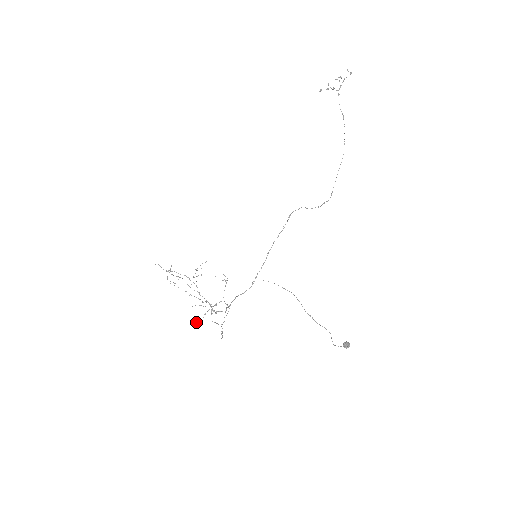
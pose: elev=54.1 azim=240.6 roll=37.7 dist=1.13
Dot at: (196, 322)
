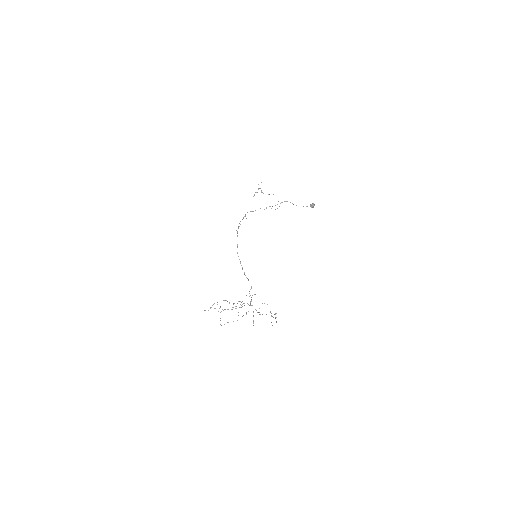
Dot at: occluded
